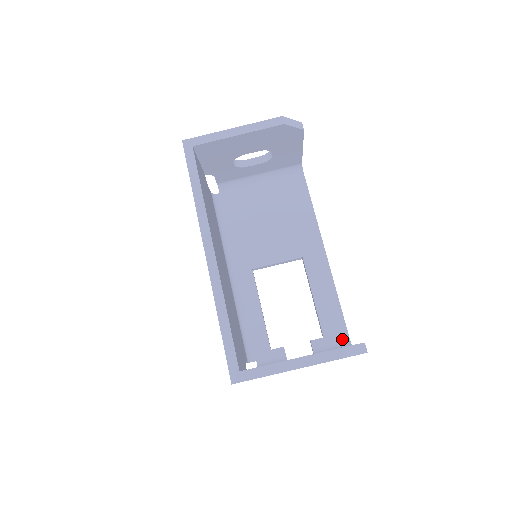
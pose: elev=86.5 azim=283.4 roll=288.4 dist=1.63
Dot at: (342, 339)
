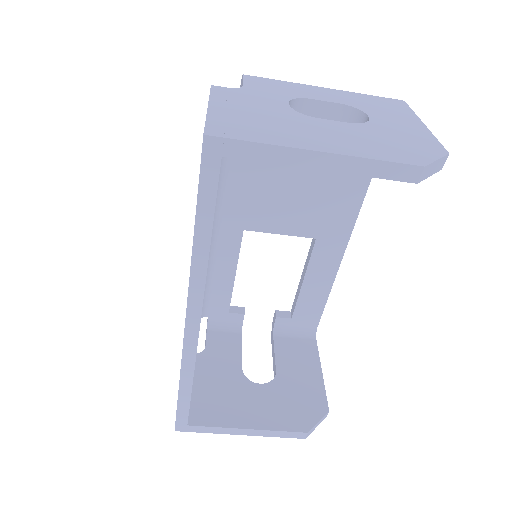
Dot at: (310, 325)
